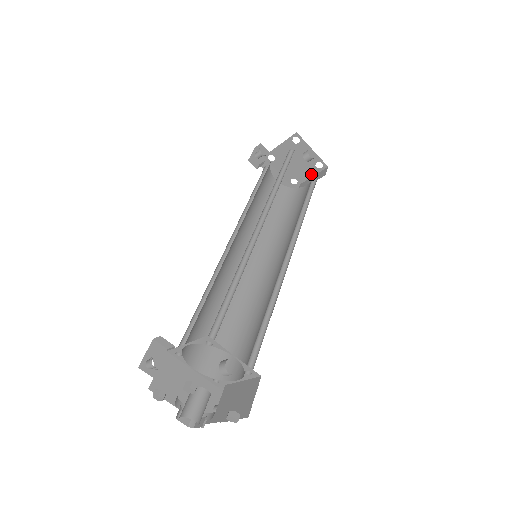
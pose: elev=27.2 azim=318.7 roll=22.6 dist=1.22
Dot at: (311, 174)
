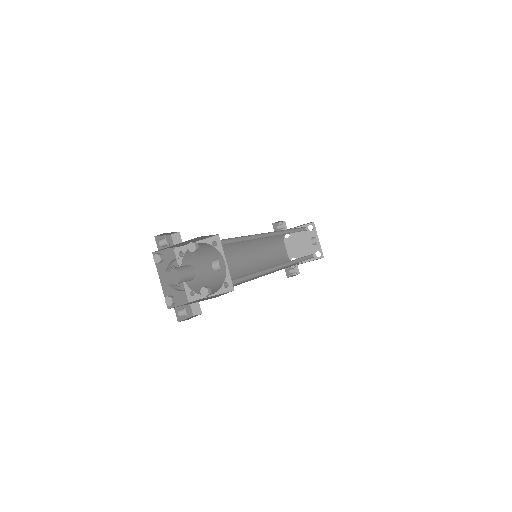
Dot at: (309, 259)
